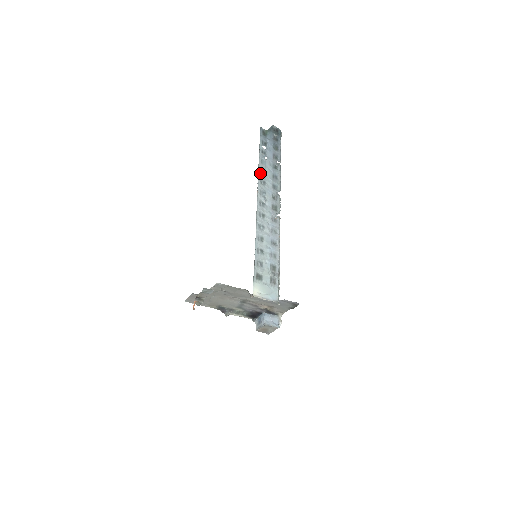
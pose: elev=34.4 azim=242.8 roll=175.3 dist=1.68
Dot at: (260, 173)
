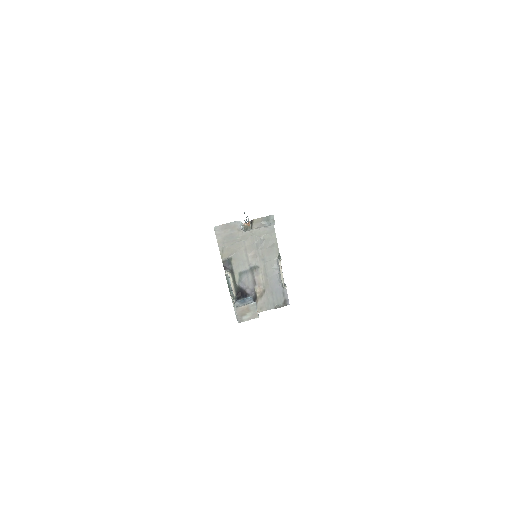
Dot at: occluded
